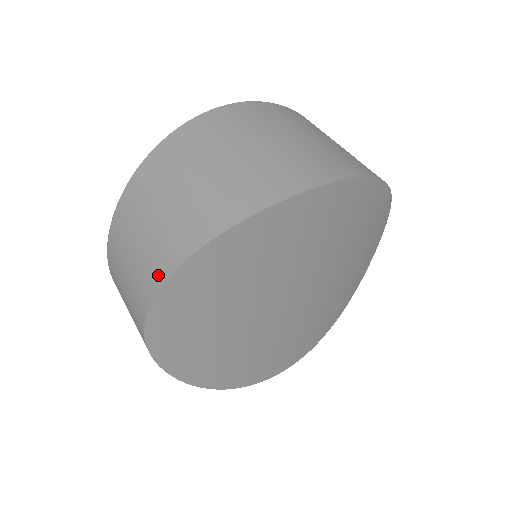
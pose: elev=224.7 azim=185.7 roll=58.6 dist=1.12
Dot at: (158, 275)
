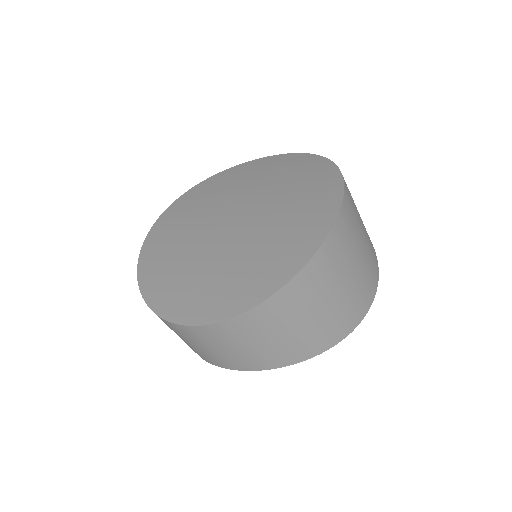
Dot at: (278, 363)
